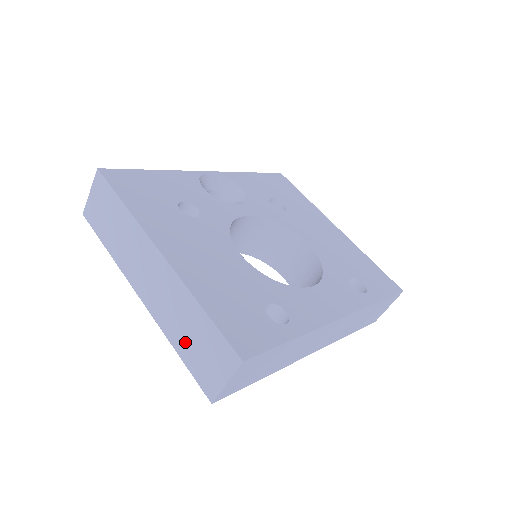
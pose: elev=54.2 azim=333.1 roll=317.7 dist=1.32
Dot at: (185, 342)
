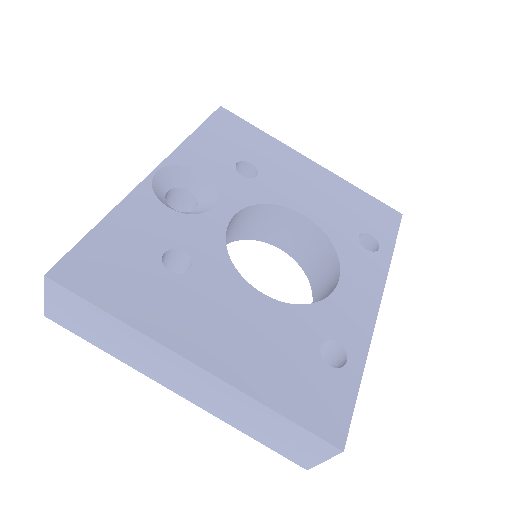
Dot at: (258, 431)
